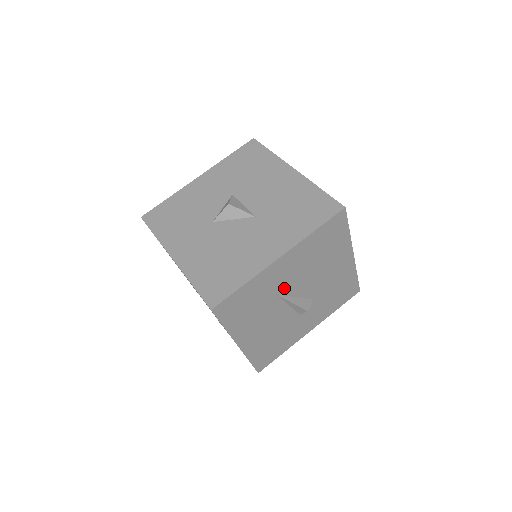
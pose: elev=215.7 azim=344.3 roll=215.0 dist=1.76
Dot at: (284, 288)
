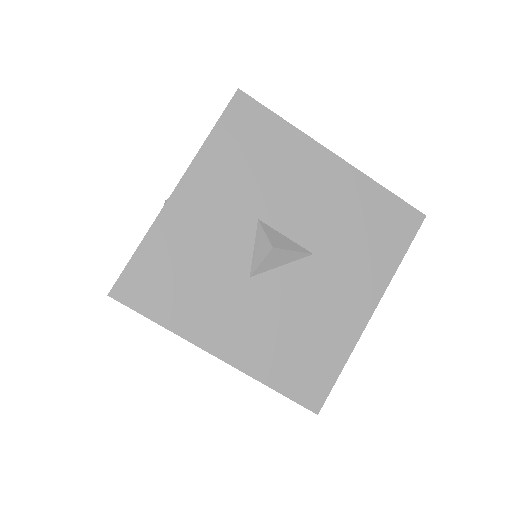
Dot at: occluded
